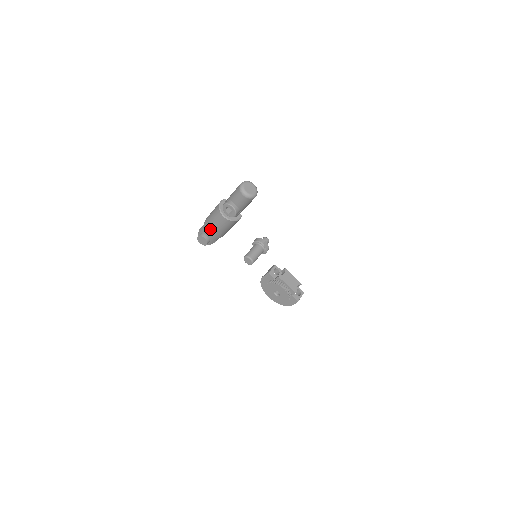
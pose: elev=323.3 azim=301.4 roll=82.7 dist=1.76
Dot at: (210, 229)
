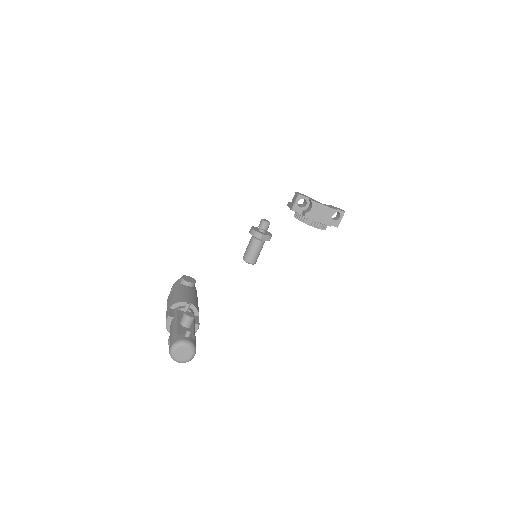
Dot at: occluded
